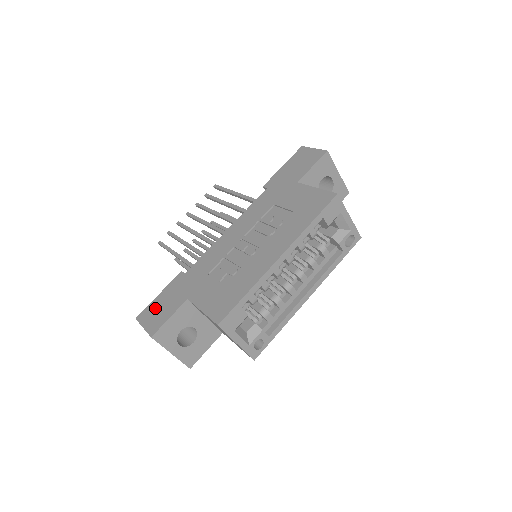
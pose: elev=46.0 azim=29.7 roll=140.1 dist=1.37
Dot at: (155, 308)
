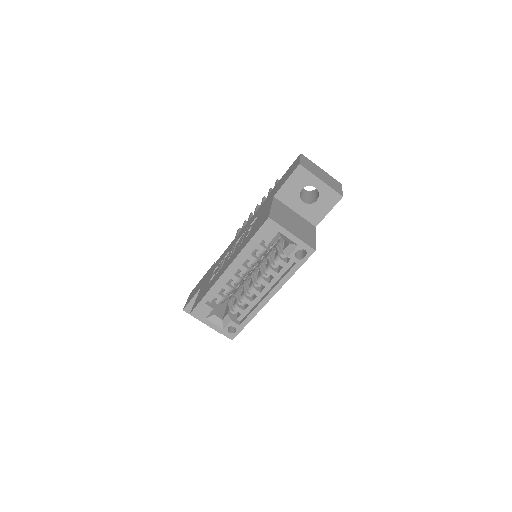
Dot at: (195, 288)
